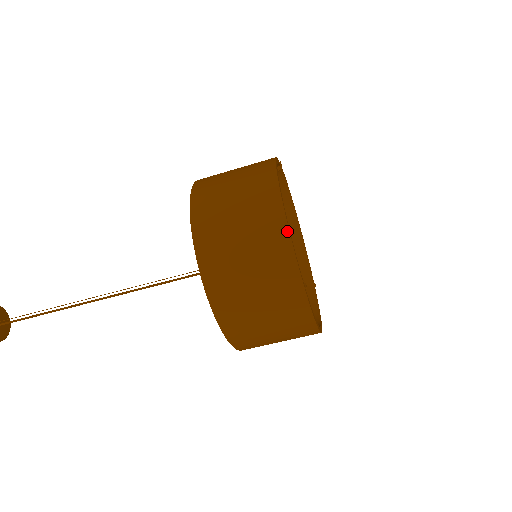
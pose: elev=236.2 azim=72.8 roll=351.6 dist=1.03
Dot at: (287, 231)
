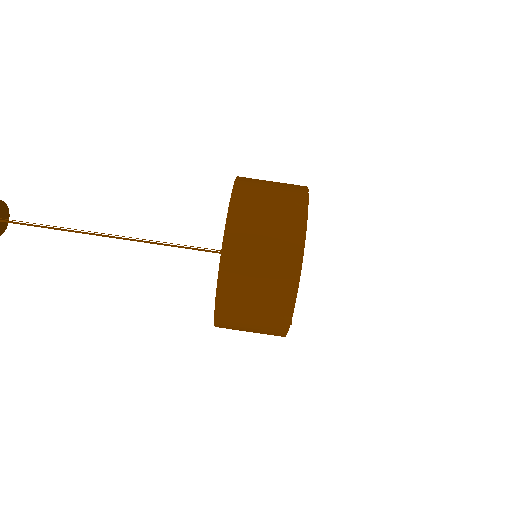
Dot at: (296, 289)
